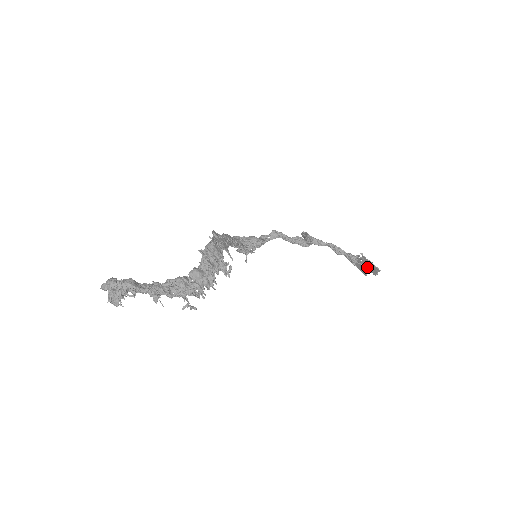
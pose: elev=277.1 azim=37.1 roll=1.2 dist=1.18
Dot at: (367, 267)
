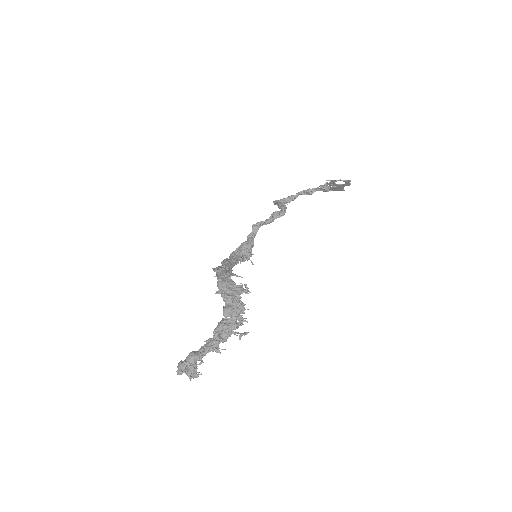
Dot at: (339, 185)
